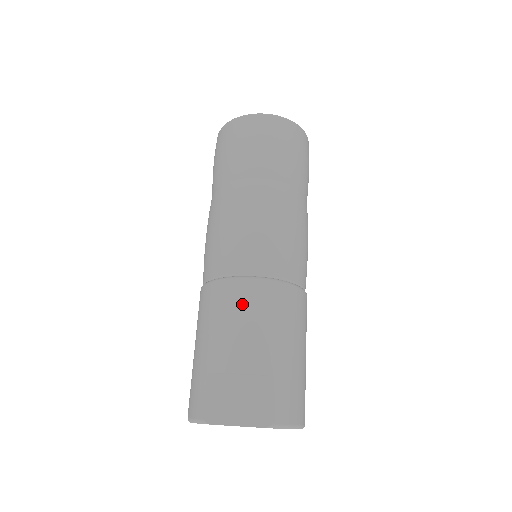
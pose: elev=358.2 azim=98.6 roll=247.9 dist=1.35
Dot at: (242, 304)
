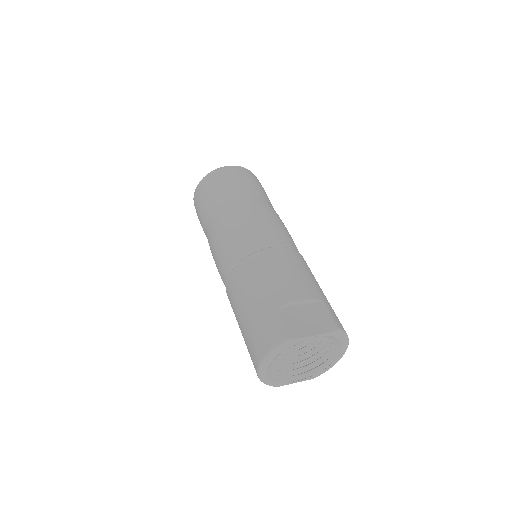
Dot at: (281, 261)
